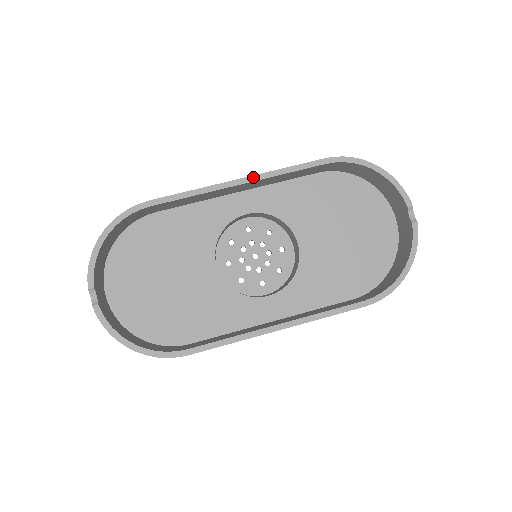
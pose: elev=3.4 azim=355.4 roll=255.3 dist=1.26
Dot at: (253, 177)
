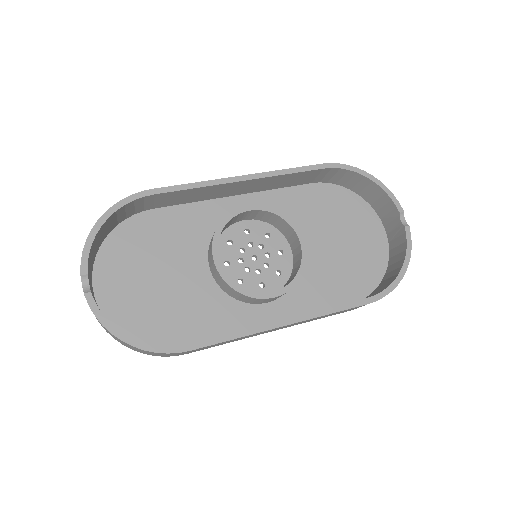
Dot at: (256, 175)
